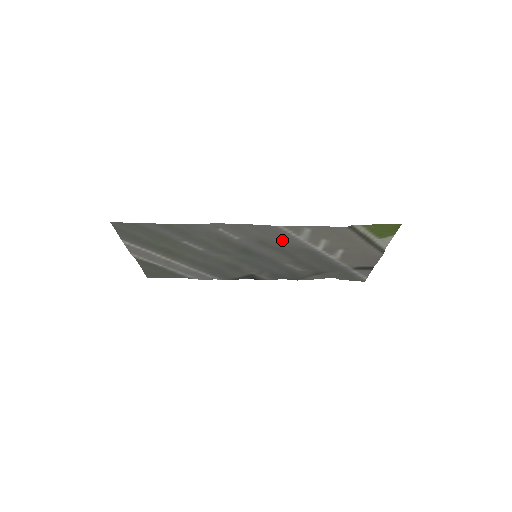
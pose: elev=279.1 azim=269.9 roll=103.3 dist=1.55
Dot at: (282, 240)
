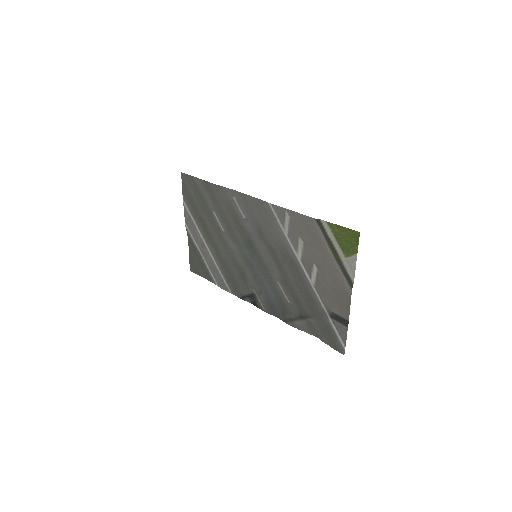
Dot at: (272, 231)
